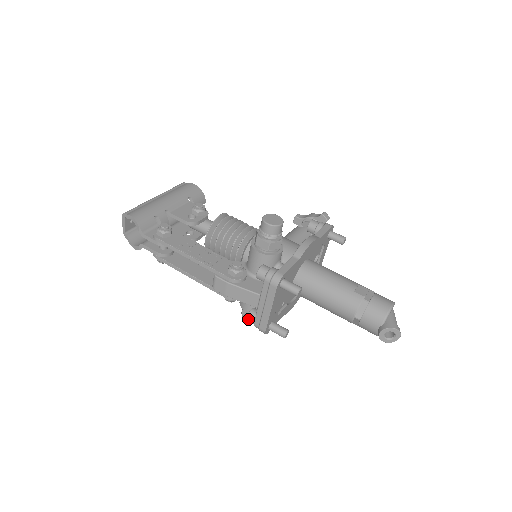
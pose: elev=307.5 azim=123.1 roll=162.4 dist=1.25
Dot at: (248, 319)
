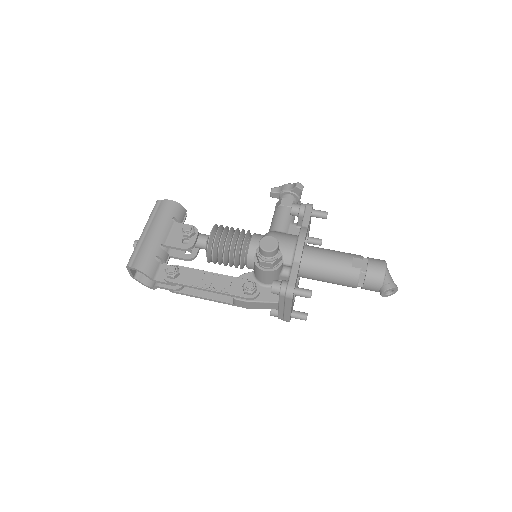
Dot at: occluded
